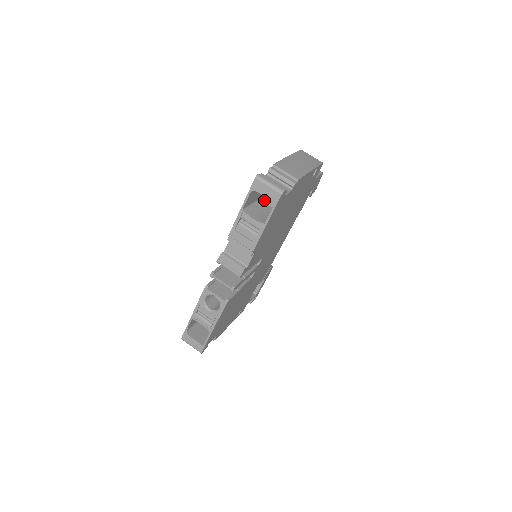
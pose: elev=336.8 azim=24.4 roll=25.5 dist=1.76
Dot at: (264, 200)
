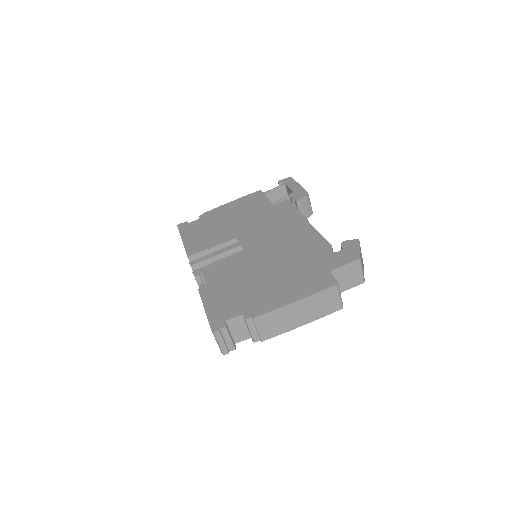
Dot at: occluded
